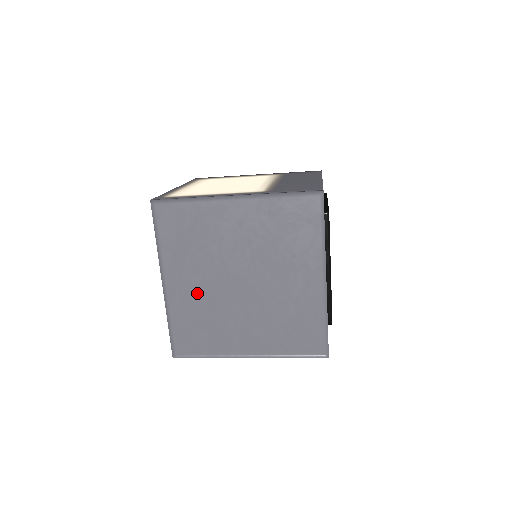
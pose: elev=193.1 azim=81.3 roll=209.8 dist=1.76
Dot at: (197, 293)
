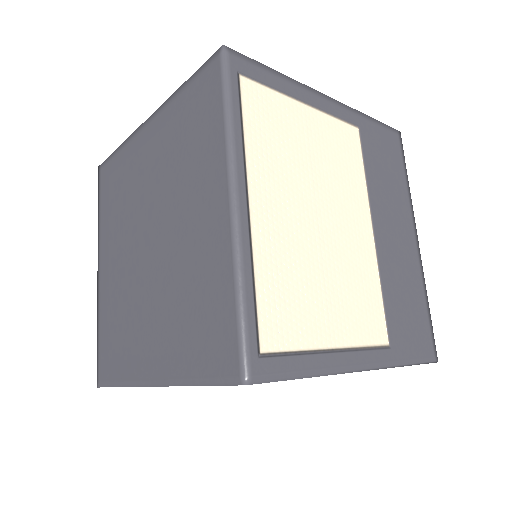
Dot at: occluded
